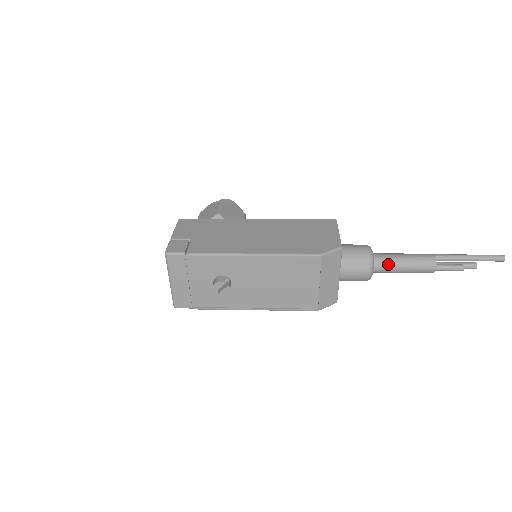
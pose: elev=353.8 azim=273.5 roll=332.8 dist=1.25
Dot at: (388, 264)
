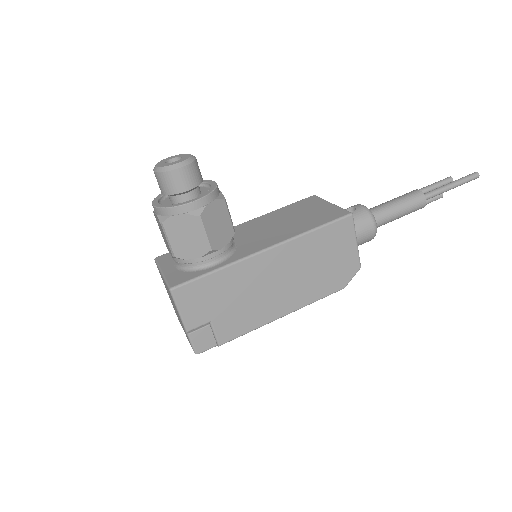
Dot at: occluded
